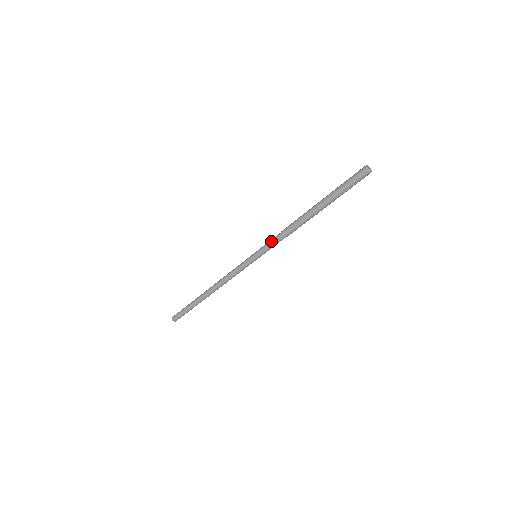
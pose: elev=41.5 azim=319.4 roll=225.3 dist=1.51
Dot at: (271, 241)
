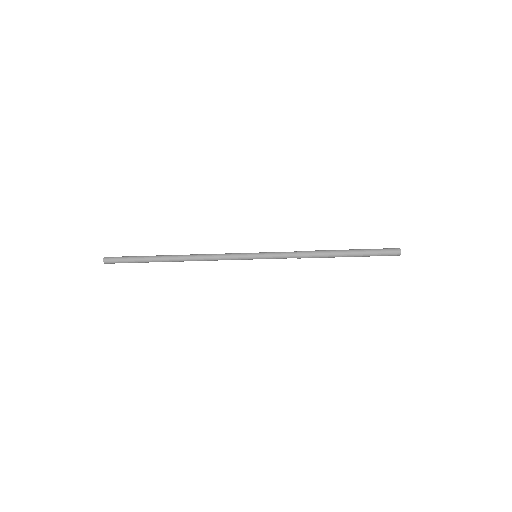
Dot at: (283, 253)
